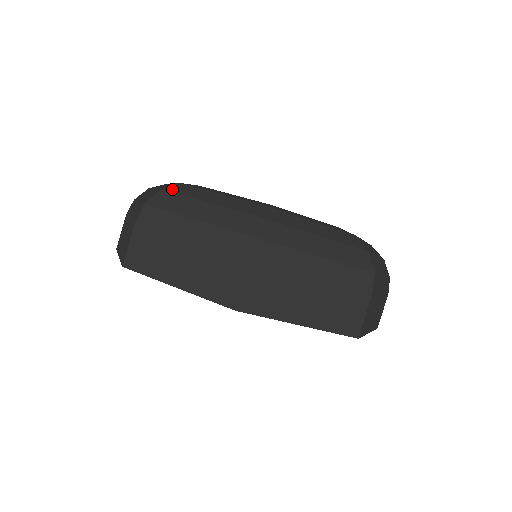
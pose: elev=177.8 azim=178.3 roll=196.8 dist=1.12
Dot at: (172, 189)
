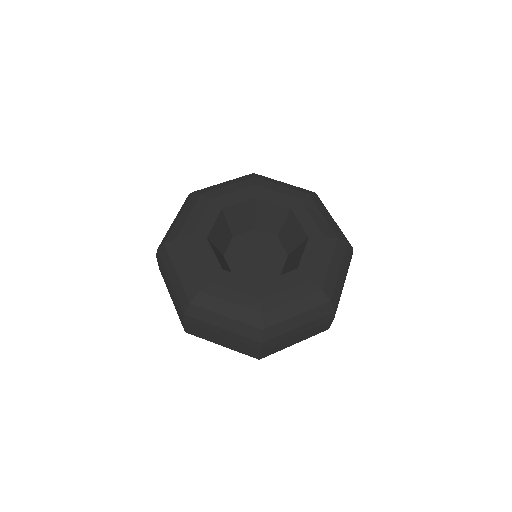
Dot at: (168, 246)
